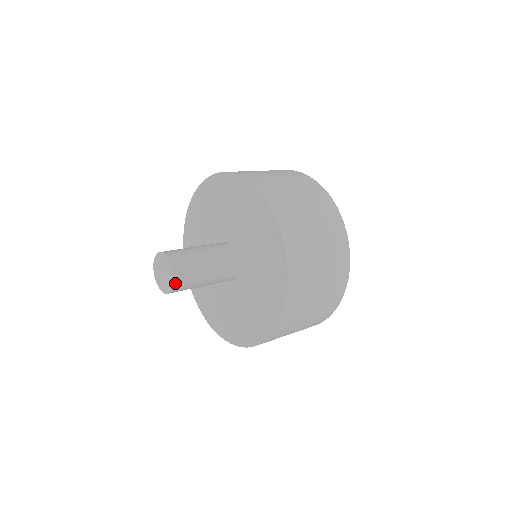
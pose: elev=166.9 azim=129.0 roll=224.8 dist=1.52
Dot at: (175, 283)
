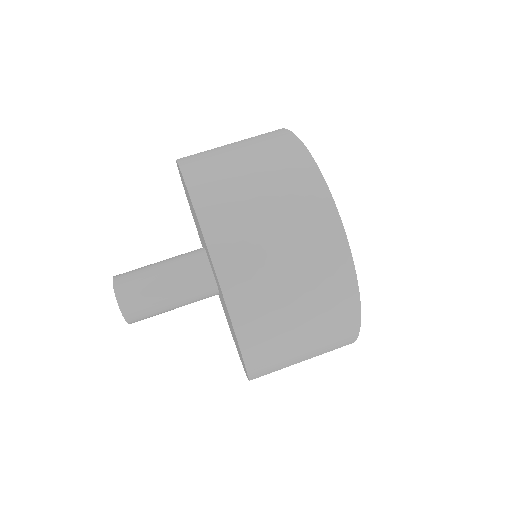
Dot at: (130, 322)
